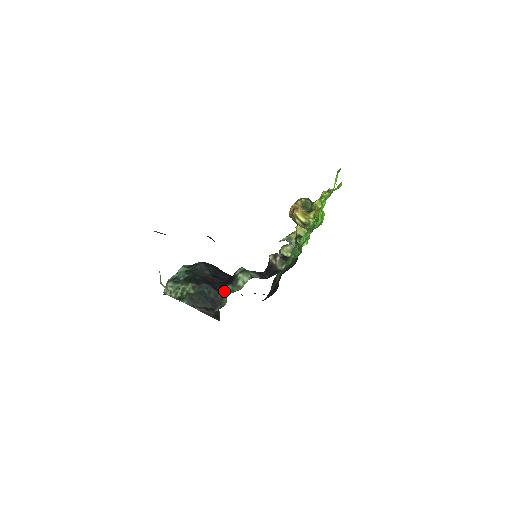
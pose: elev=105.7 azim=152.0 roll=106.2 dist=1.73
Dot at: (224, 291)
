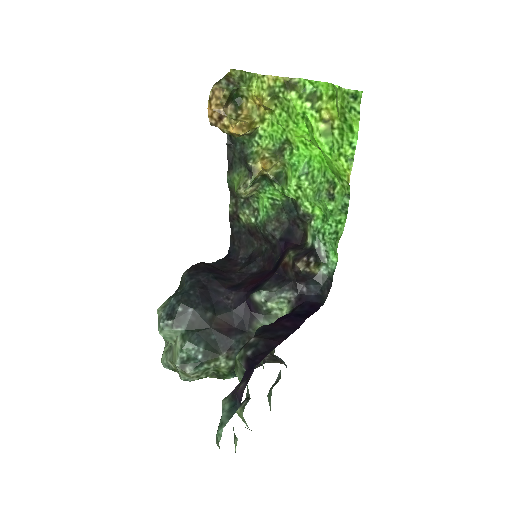
Dot at: occluded
